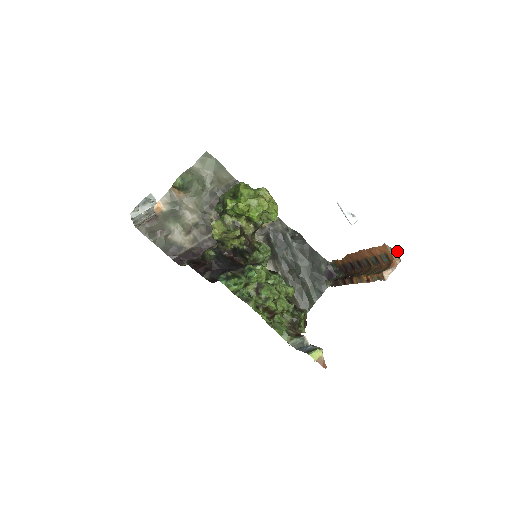
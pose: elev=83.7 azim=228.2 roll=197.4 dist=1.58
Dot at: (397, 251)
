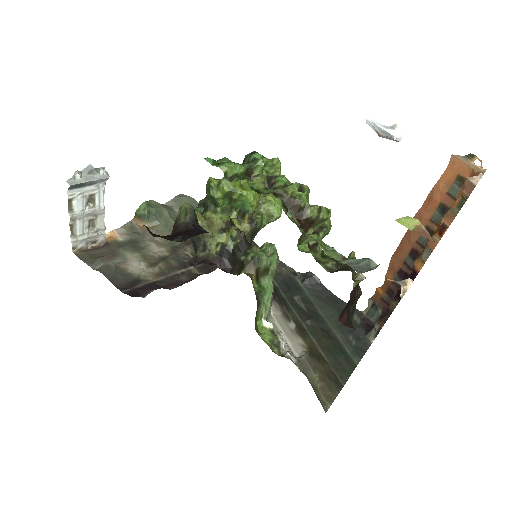
Dot at: (475, 155)
